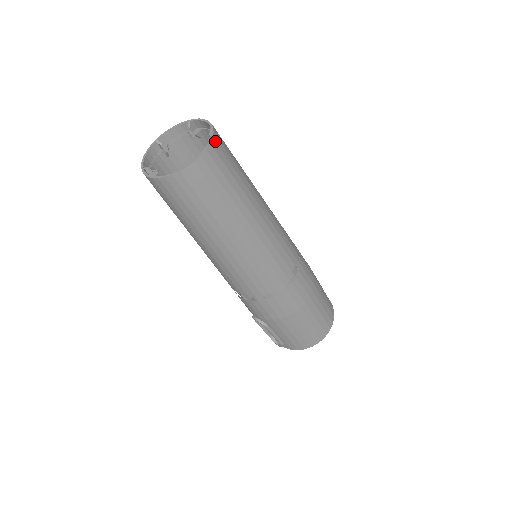
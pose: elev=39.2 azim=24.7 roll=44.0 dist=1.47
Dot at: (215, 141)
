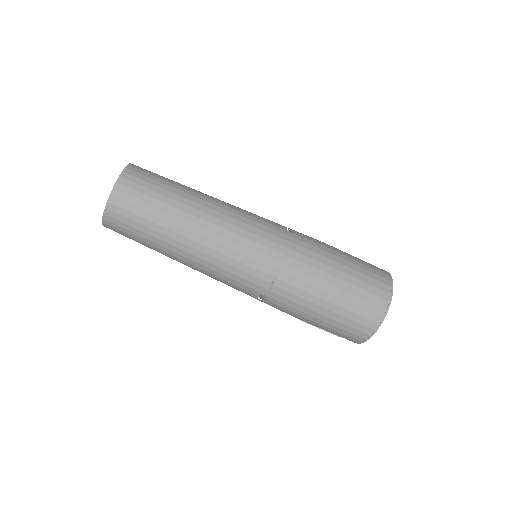
Dot at: (117, 190)
